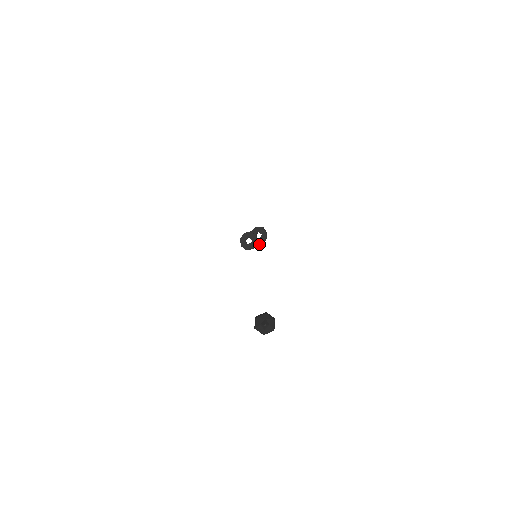
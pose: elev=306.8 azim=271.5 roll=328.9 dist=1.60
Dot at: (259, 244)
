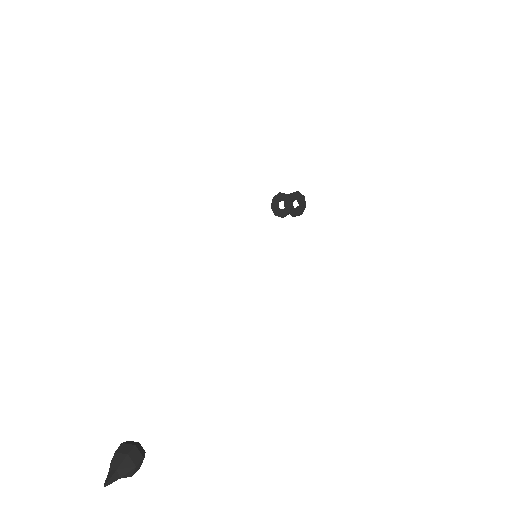
Dot at: (292, 215)
